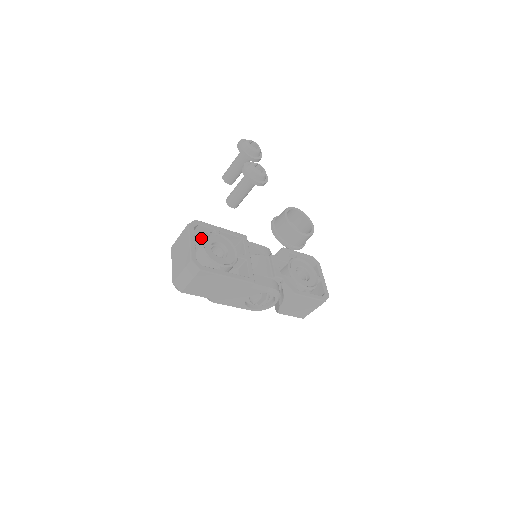
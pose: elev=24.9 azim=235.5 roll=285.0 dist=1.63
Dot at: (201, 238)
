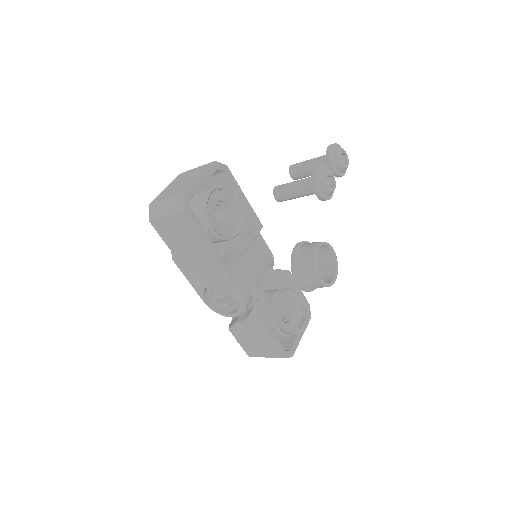
Dot at: occluded
